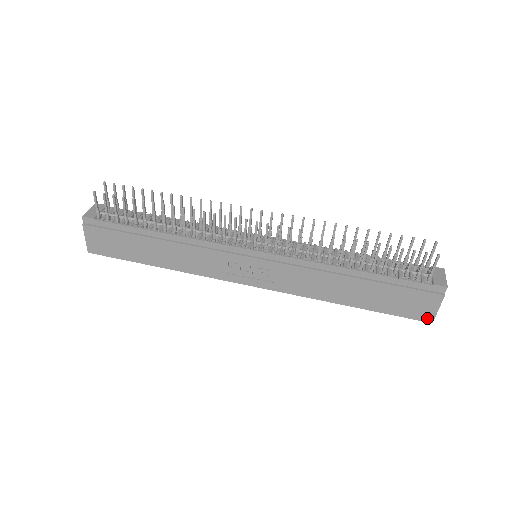
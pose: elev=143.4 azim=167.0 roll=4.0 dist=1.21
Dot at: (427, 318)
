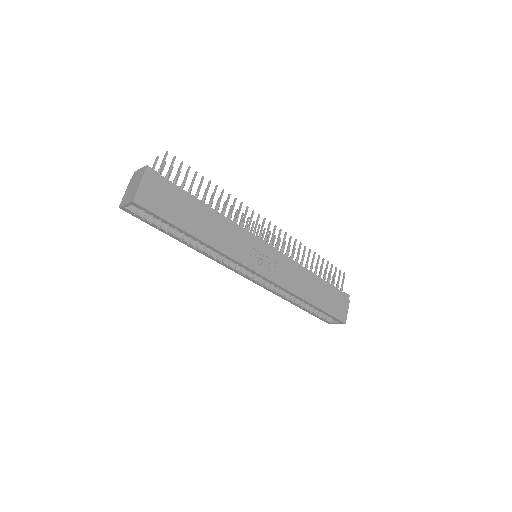
Dot at: (344, 319)
